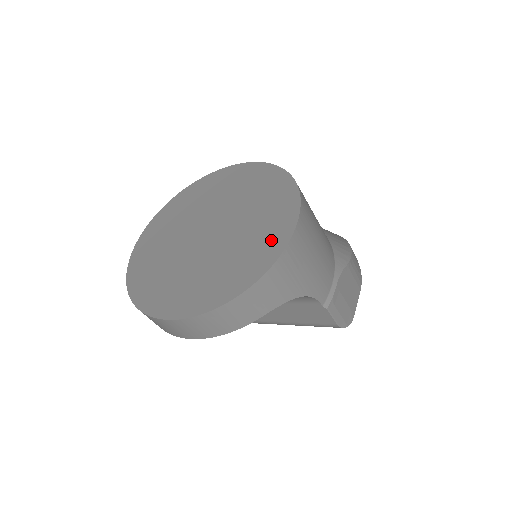
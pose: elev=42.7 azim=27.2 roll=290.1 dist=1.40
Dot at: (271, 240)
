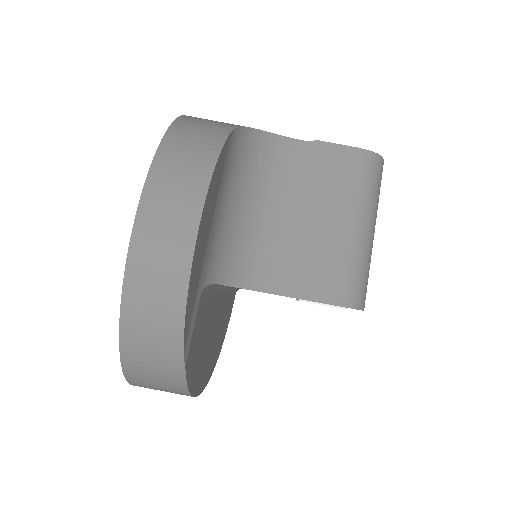
Dot at: occluded
